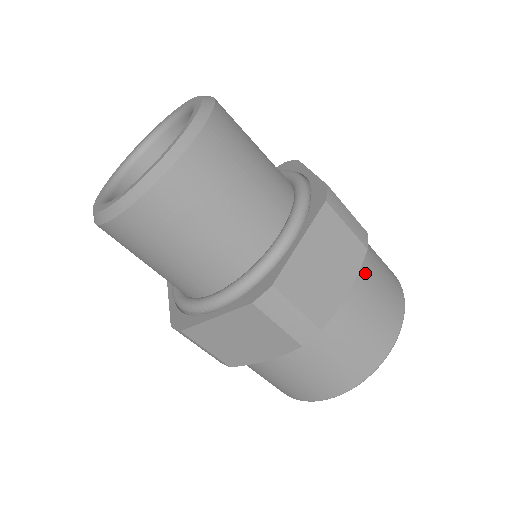
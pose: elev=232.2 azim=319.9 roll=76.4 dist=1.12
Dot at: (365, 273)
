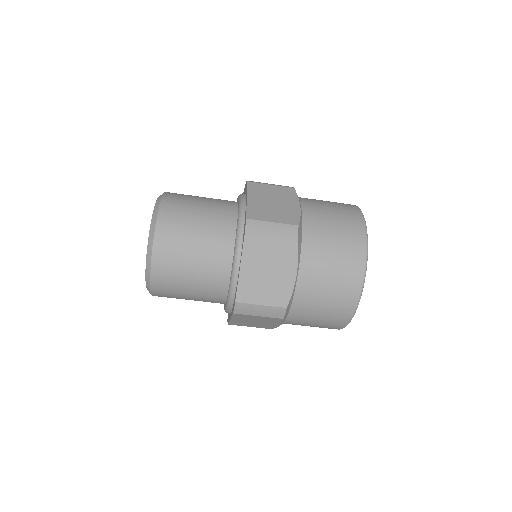
Dot at: (310, 253)
